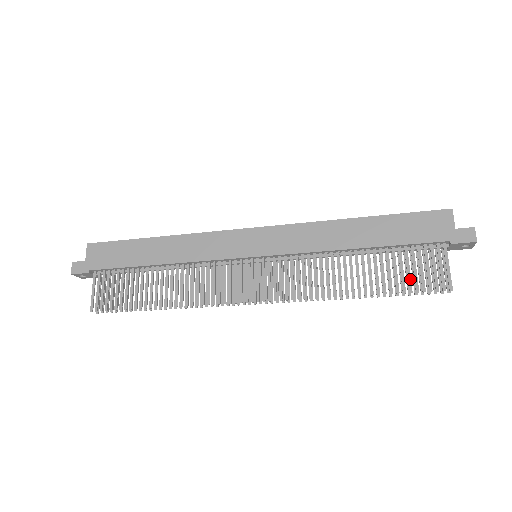
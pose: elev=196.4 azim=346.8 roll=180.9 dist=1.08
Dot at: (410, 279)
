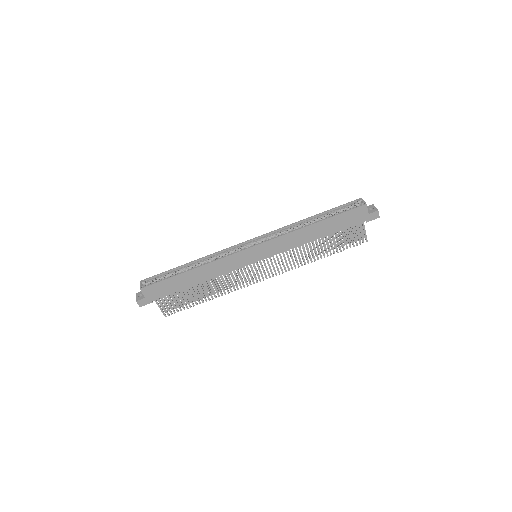
Dot at: (346, 244)
